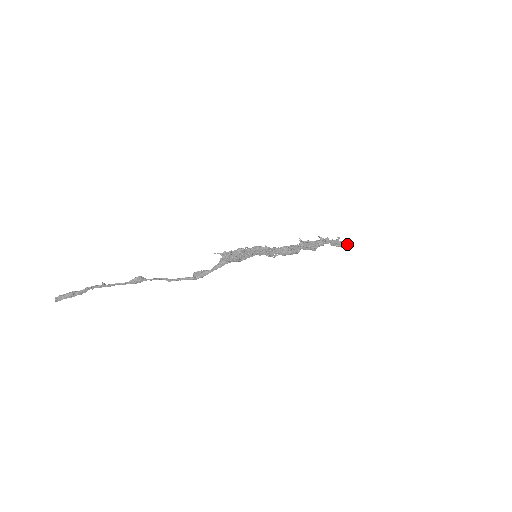
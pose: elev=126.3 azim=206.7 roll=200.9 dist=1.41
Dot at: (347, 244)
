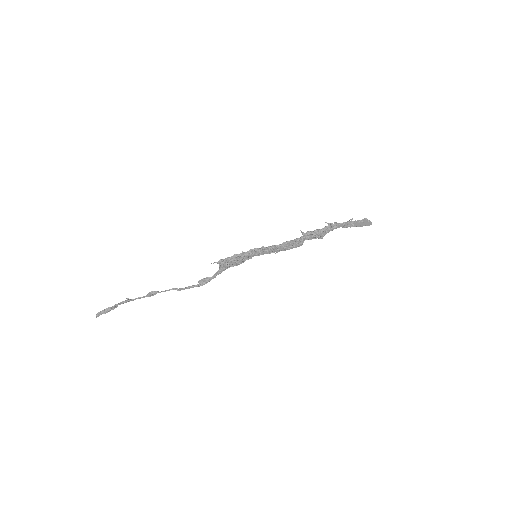
Dot at: (365, 222)
